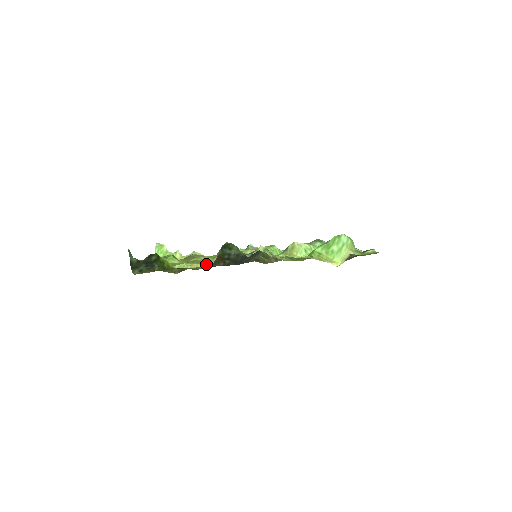
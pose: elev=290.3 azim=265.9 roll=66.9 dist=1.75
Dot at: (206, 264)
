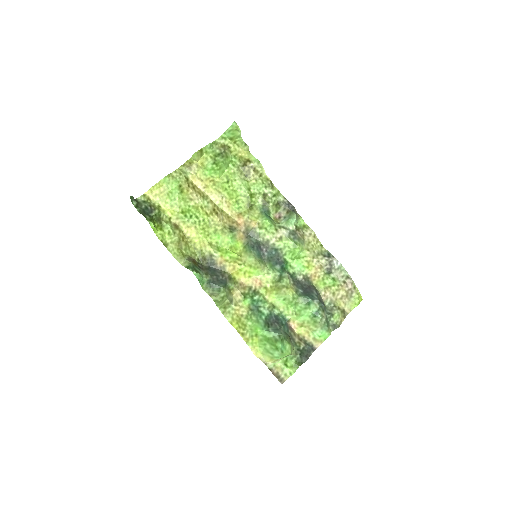
Dot at: (179, 257)
